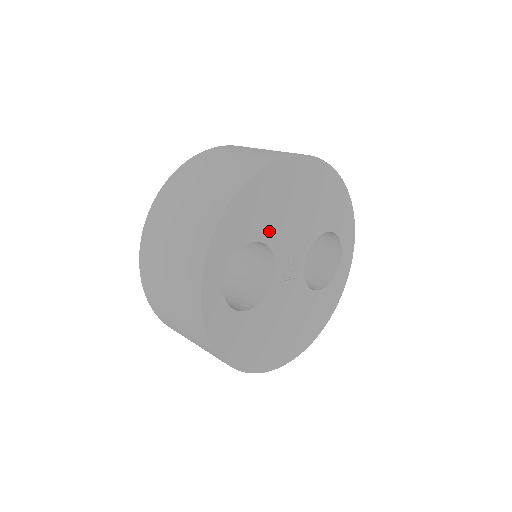
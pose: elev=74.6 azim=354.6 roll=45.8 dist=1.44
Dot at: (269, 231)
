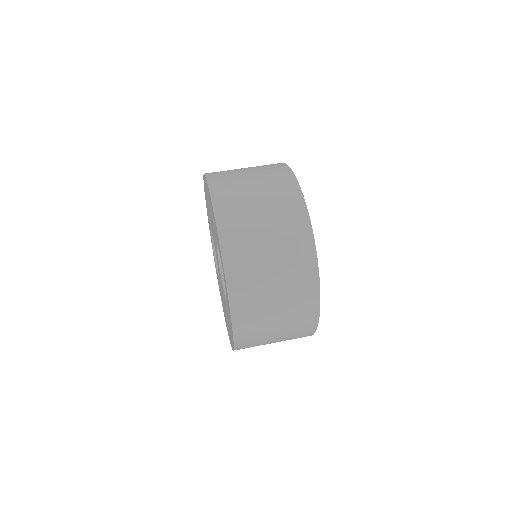
Dot at: occluded
